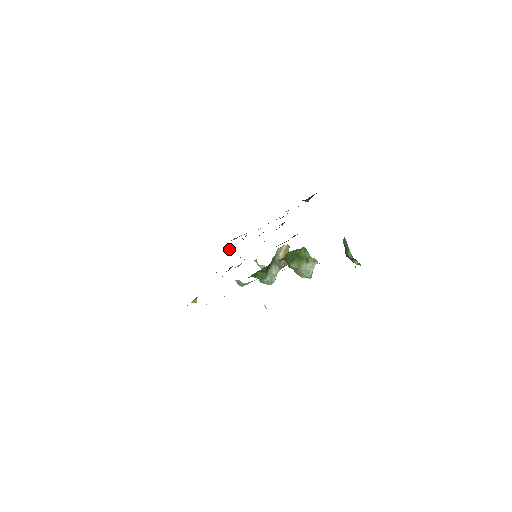
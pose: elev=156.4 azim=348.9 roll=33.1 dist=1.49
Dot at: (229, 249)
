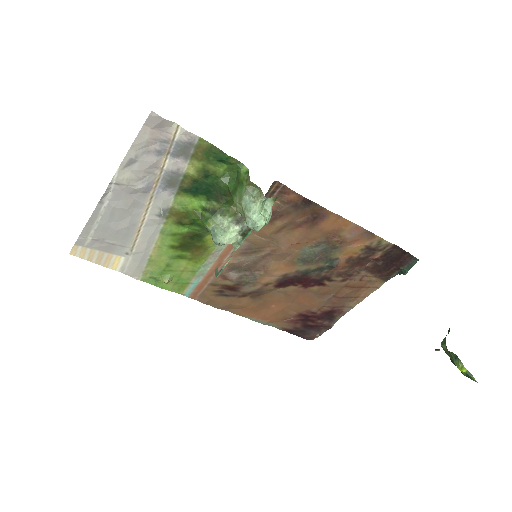
Dot at: (289, 320)
